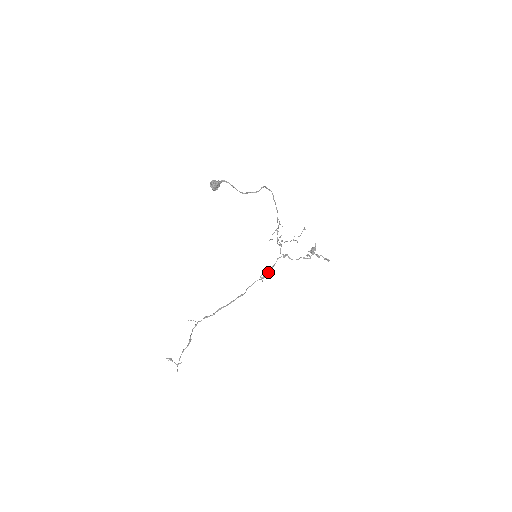
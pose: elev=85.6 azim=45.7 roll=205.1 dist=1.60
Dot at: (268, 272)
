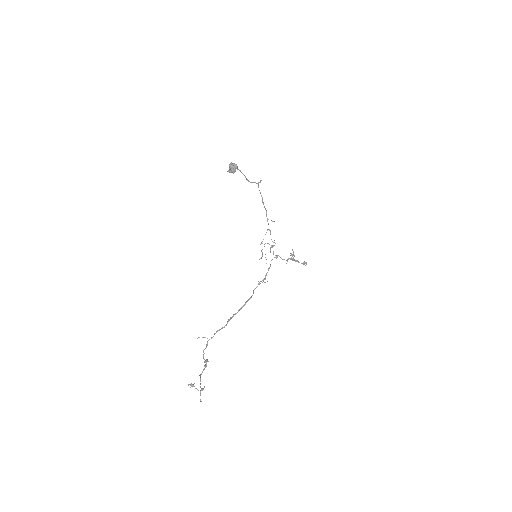
Dot at: (266, 274)
